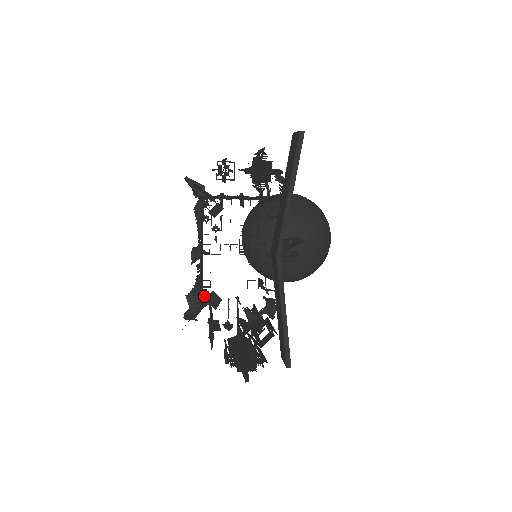
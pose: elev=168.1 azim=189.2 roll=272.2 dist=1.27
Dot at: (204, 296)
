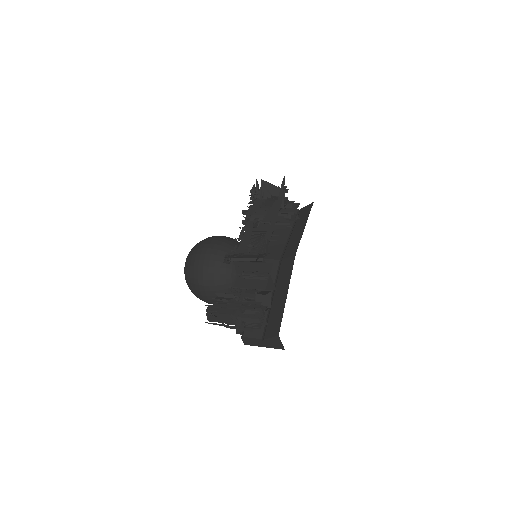
Dot at: (245, 254)
